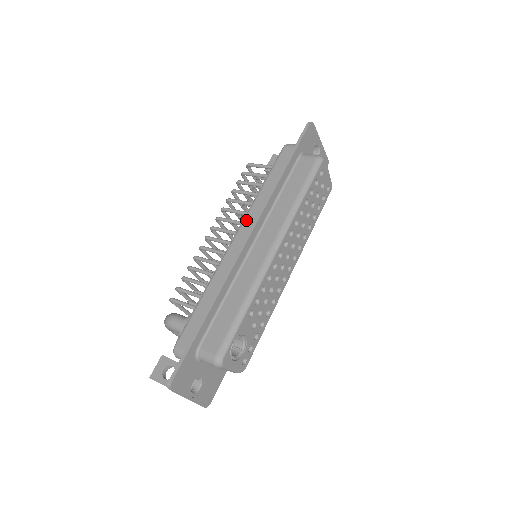
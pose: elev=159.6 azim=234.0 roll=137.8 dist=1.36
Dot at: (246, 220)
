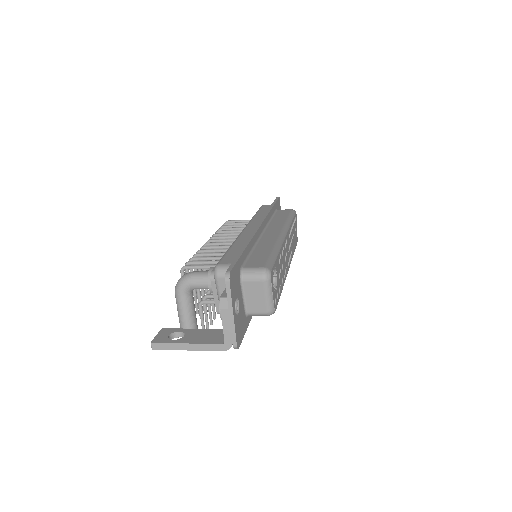
Dot at: (251, 223)
